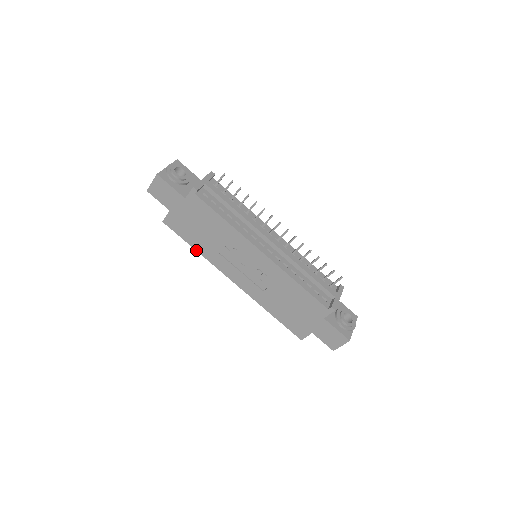
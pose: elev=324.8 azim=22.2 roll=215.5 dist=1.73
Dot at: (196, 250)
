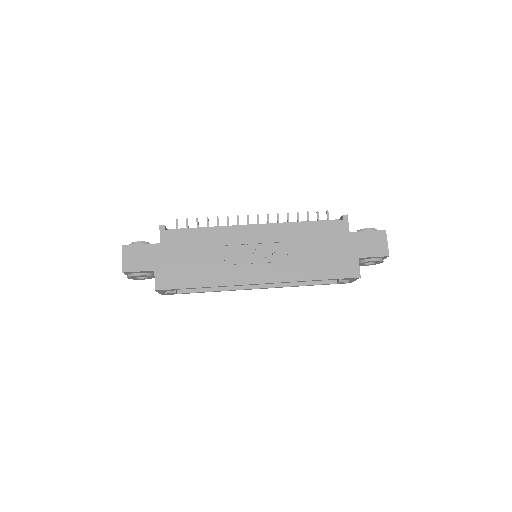
Dot at: (204, 287)
